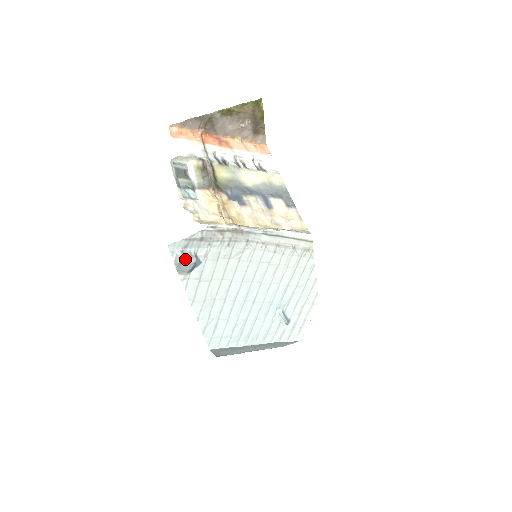
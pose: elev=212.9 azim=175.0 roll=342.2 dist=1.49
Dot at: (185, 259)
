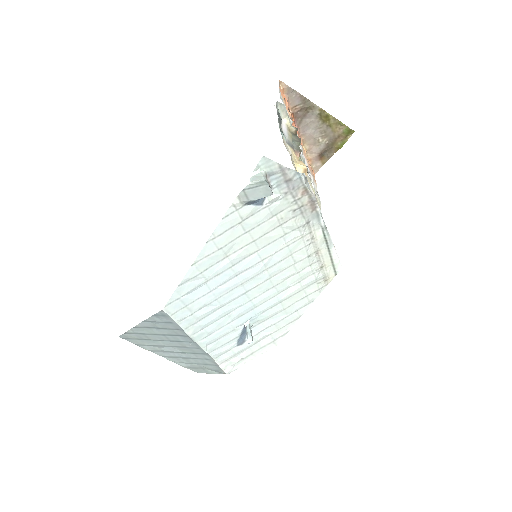
Dot at: (268, 183)
